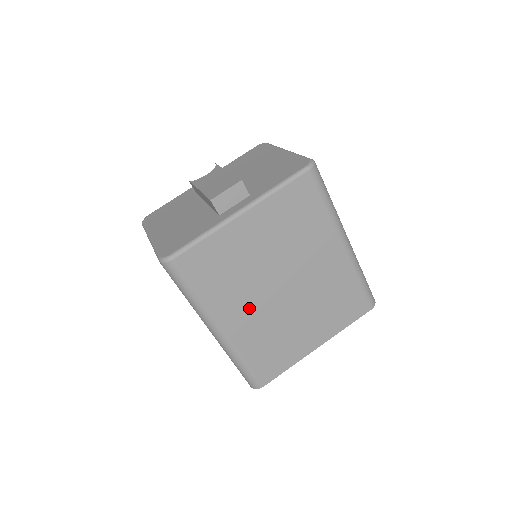
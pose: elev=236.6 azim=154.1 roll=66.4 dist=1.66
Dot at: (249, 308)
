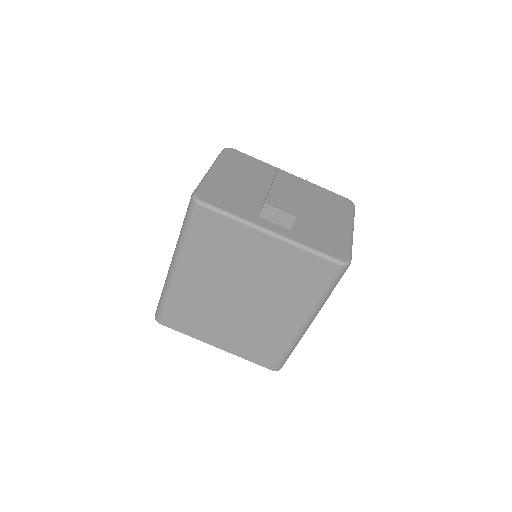
Dot at: (207, 281)
